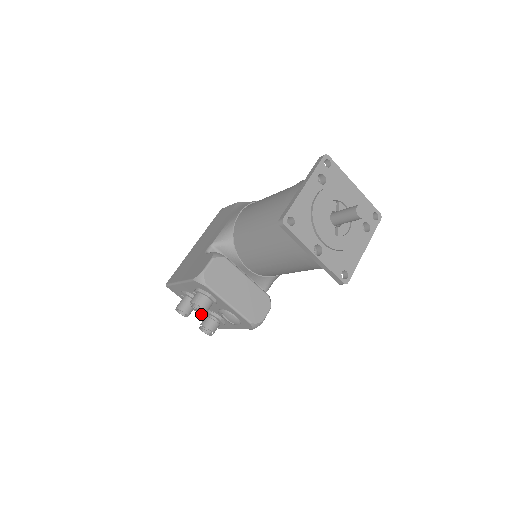
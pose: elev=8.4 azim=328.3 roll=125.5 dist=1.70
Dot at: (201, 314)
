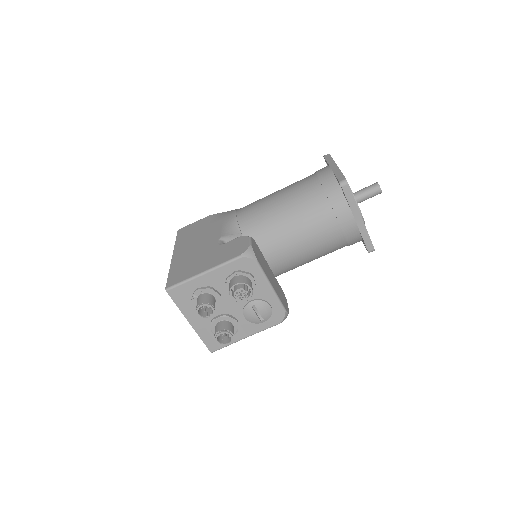
Dot at: (197, 331)
